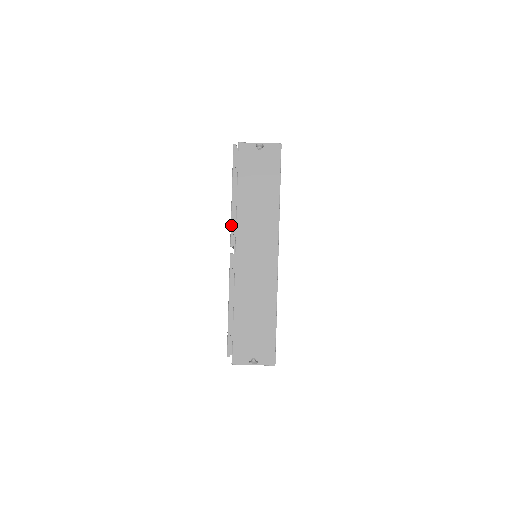
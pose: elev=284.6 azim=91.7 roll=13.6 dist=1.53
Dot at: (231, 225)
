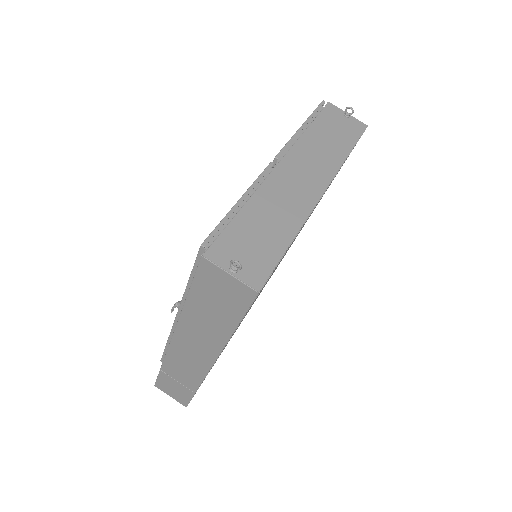
Dot at: (287, 143)
